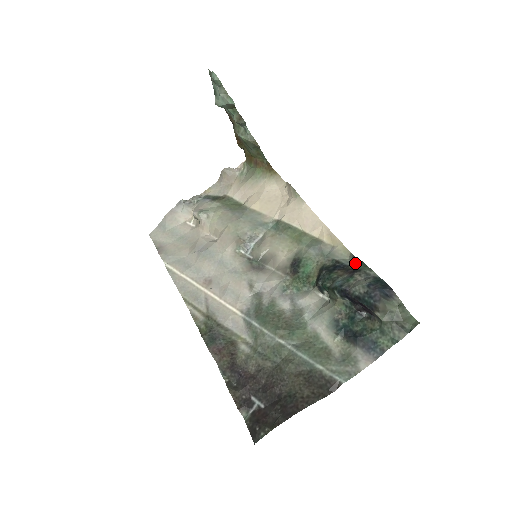
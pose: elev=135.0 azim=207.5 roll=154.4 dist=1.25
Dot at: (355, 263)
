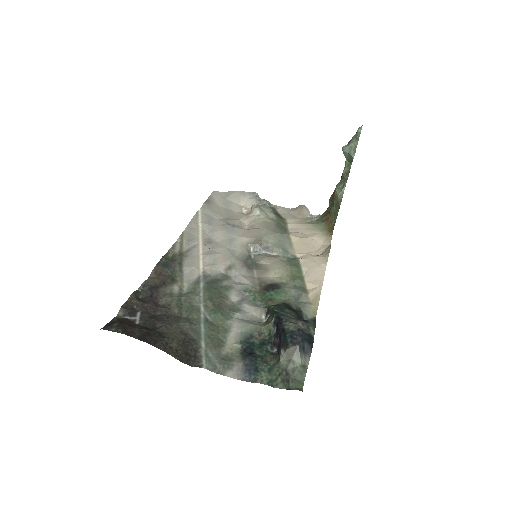
Dot at: occluded
